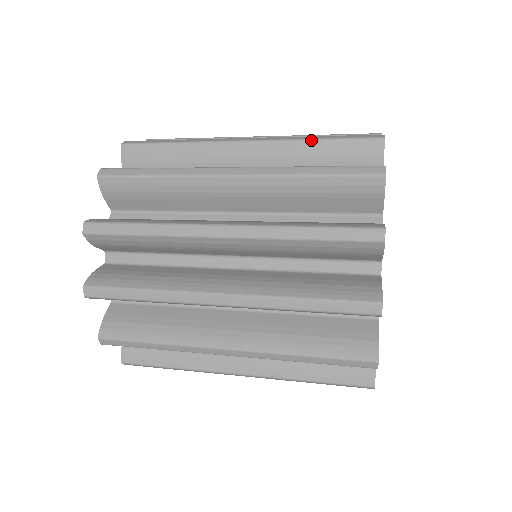
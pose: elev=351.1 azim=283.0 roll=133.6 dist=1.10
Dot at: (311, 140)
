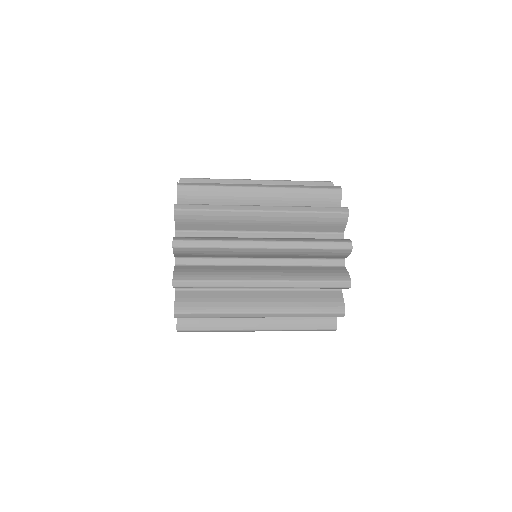
Dot at: occluded
